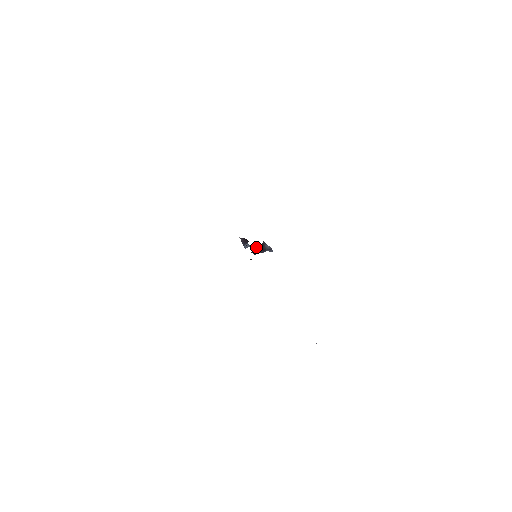
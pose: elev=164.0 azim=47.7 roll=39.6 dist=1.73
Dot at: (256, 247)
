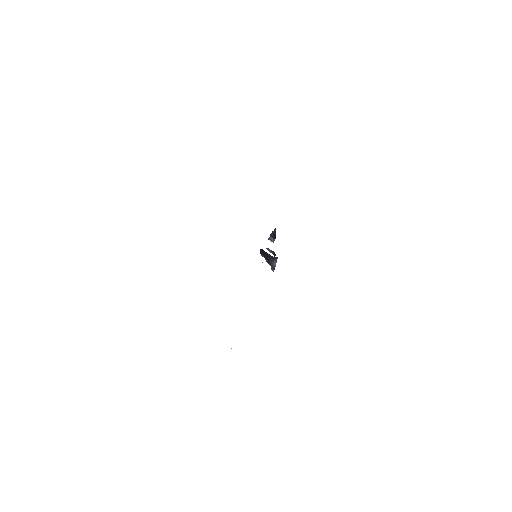
Dot at: (271, 251)
